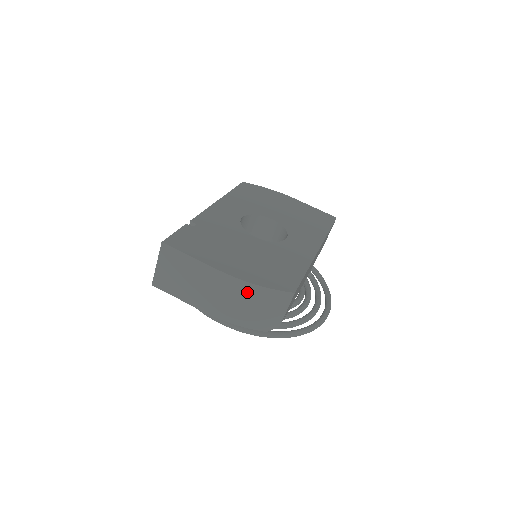
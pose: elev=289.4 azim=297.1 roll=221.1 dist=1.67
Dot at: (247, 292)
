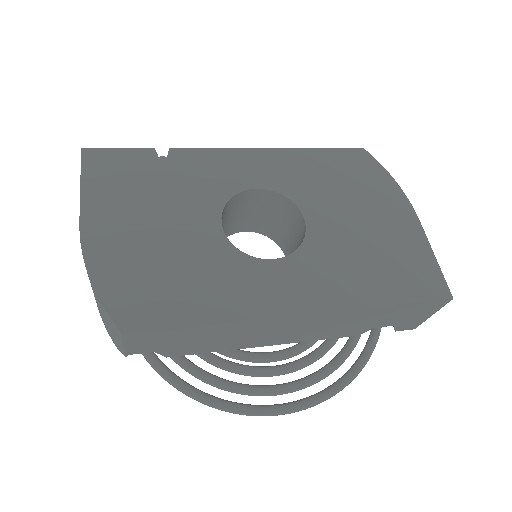
Dot at: occluded
